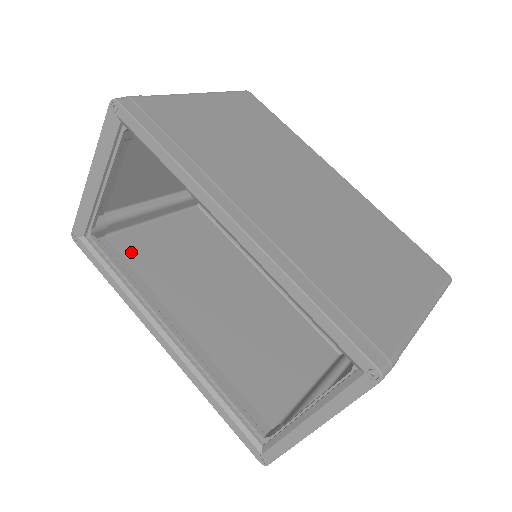
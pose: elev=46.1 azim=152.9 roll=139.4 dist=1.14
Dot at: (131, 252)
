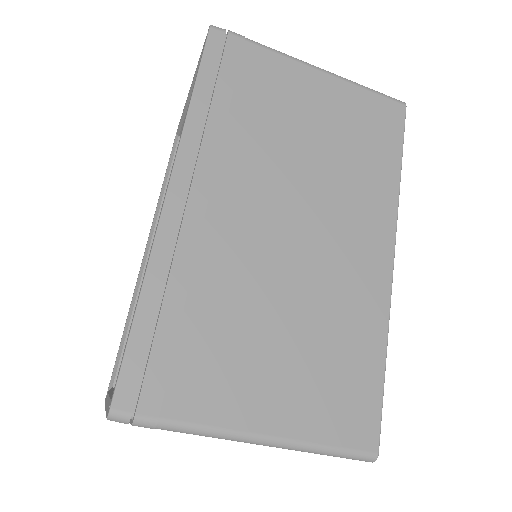
Dot at: occluded
